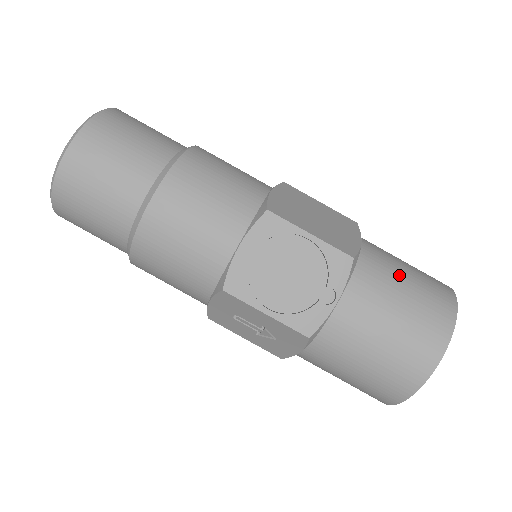
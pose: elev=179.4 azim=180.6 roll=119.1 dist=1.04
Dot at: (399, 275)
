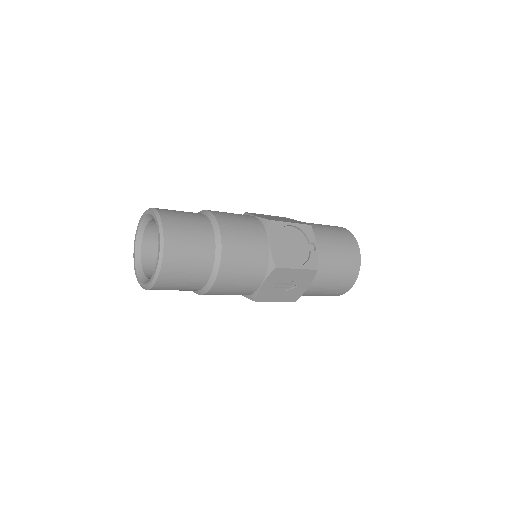
Dot at: (323, 227)
